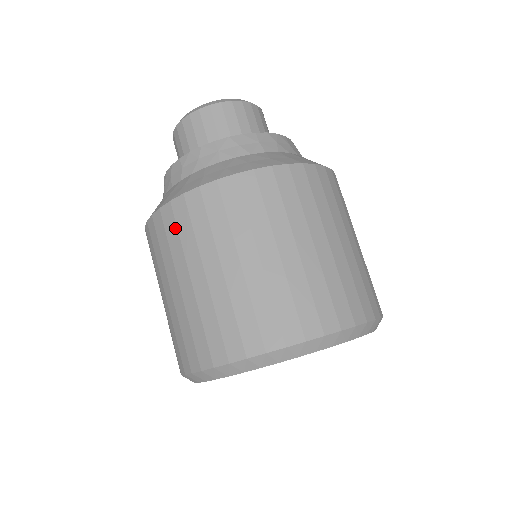
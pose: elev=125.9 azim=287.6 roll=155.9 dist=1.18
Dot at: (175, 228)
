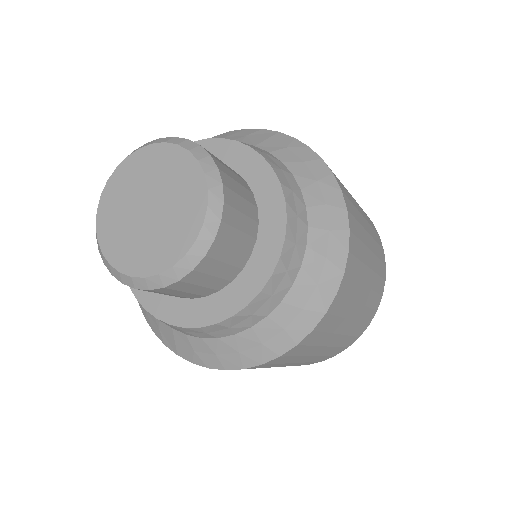
Dot at: occluded
